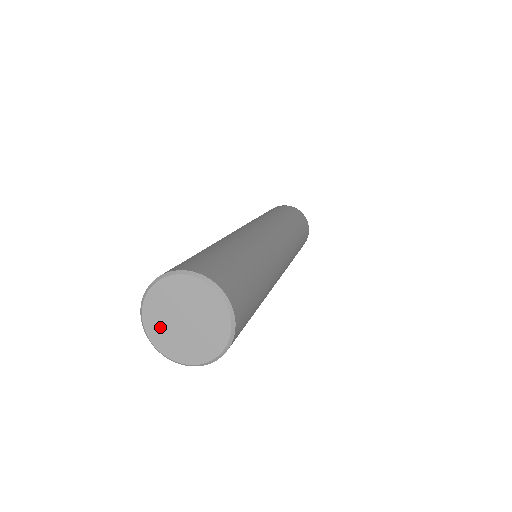
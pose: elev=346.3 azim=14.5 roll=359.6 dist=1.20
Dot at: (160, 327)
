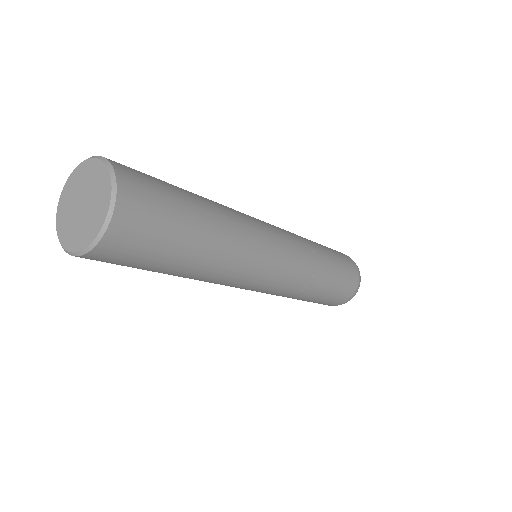
Dot at: (67, 204)
